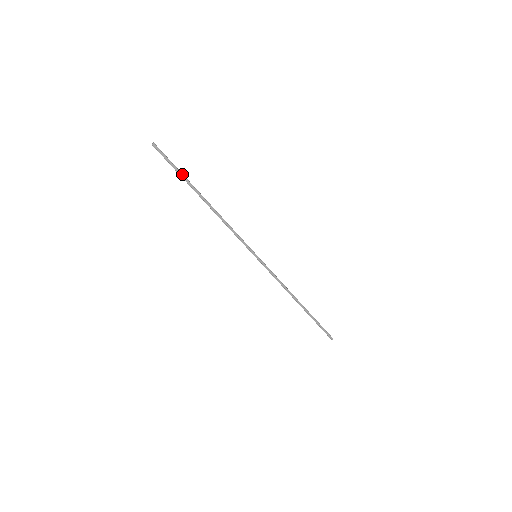
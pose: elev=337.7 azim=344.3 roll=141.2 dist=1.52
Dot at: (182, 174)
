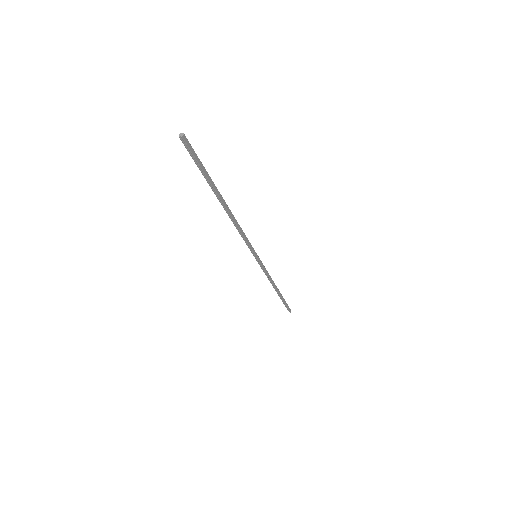
Dot at: occluded
